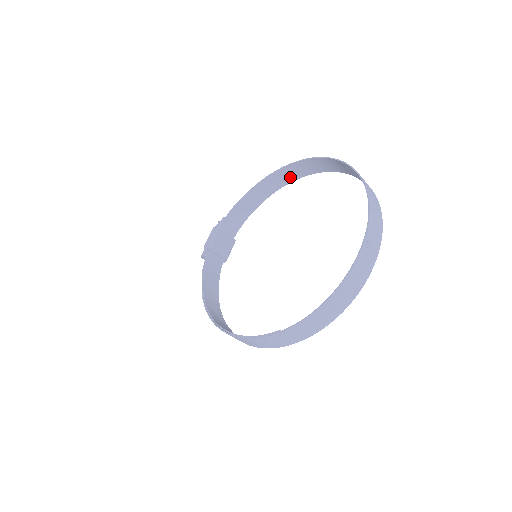
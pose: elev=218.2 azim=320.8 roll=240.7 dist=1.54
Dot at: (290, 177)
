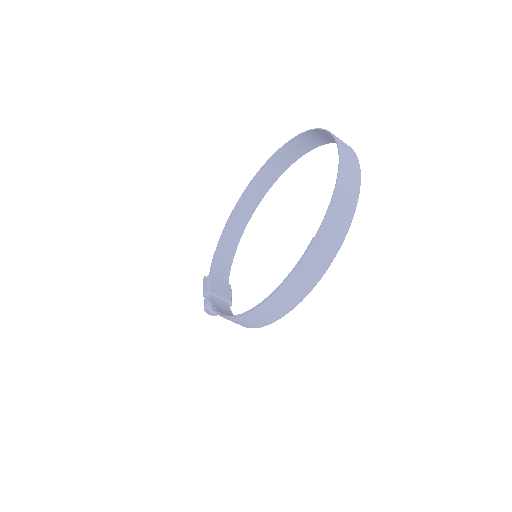
Dot at: (250, 207)
